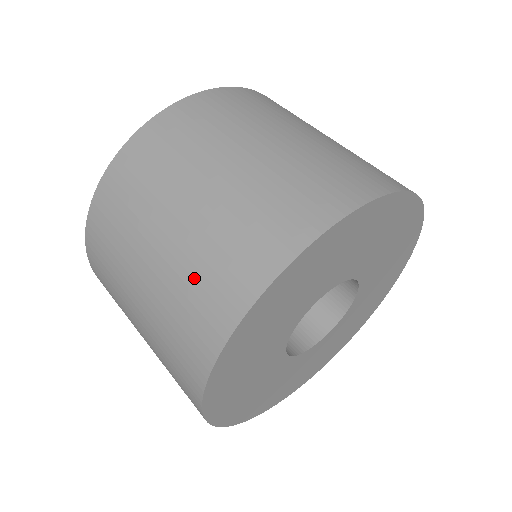
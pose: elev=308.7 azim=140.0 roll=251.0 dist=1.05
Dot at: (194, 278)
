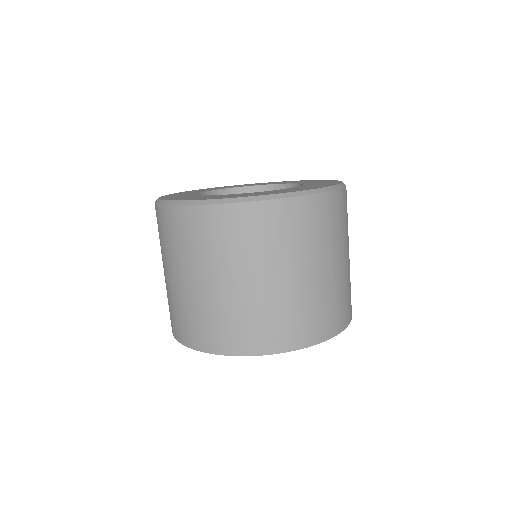
Dot at: occluded
